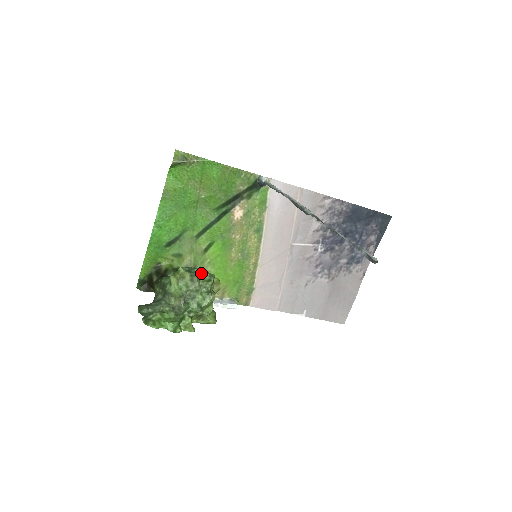
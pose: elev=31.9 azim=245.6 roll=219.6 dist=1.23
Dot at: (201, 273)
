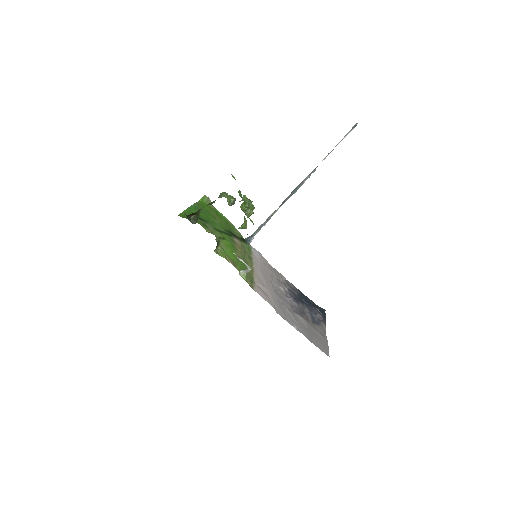
Dot at: (244, 196)
